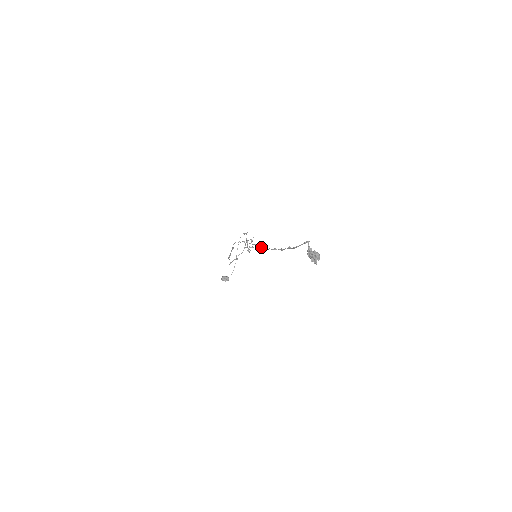
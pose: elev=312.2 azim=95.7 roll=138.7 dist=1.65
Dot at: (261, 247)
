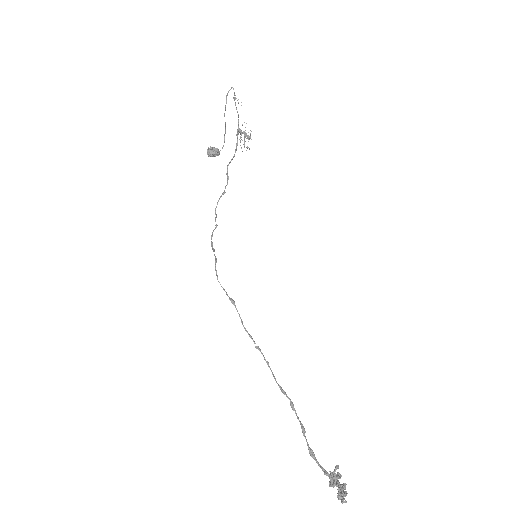
Dot at: (261, 353)
